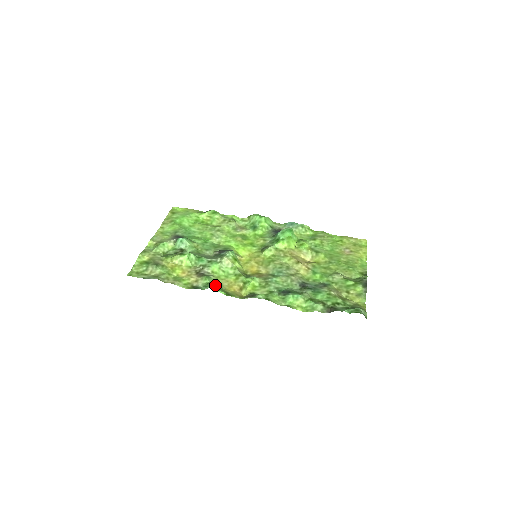
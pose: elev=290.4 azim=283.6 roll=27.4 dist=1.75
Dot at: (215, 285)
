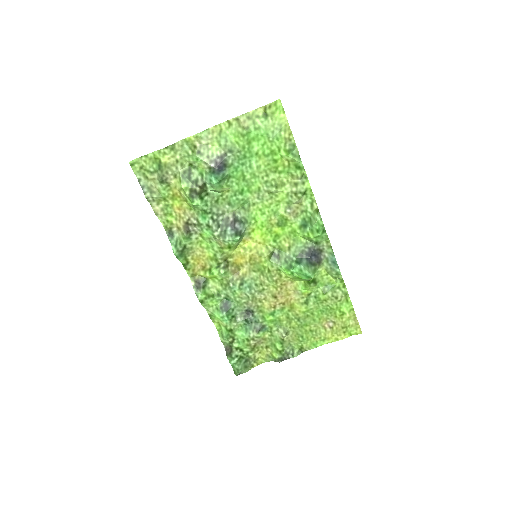
Dot at: (185, 250)
